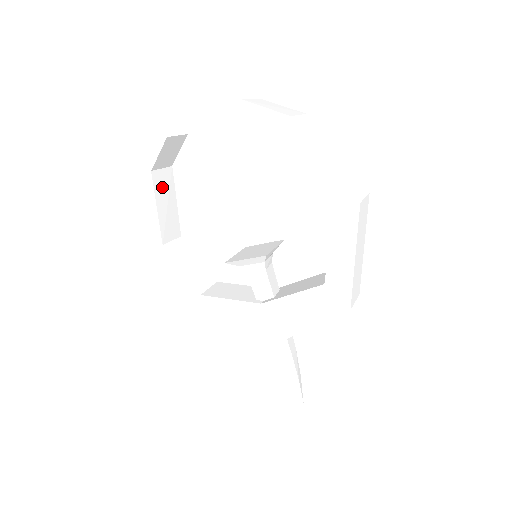
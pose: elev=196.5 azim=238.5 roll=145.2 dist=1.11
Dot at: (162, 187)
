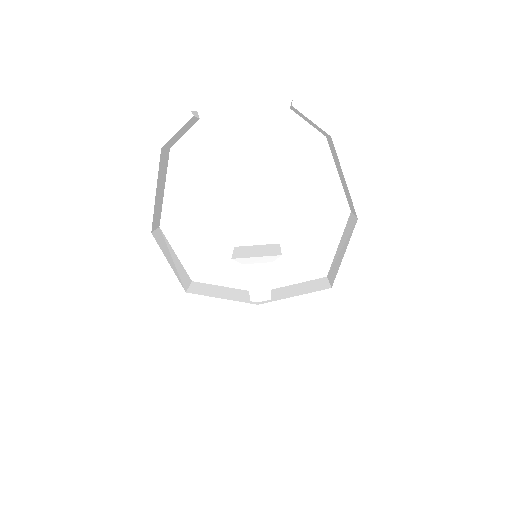
Dot at: (162, 168)
